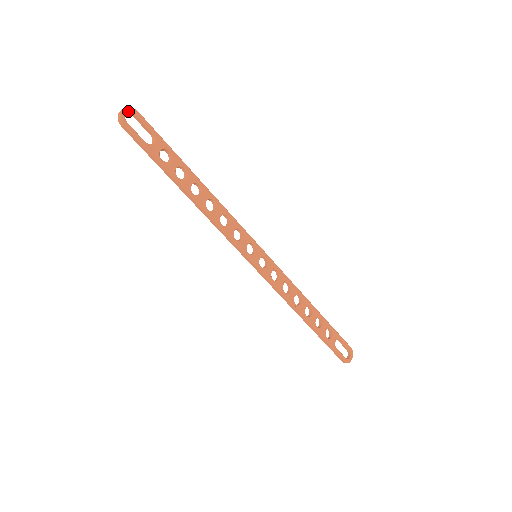
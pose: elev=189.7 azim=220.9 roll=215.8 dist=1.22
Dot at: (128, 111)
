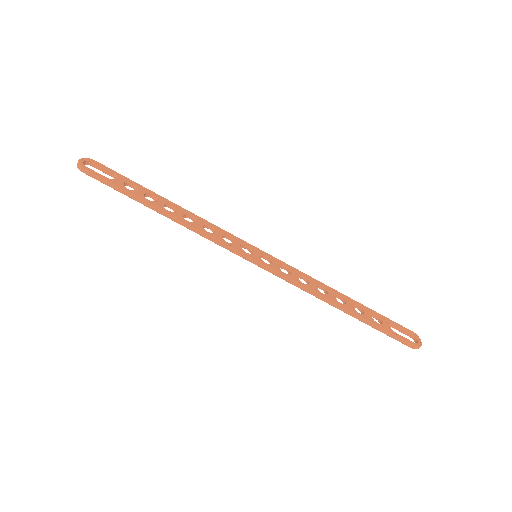
Dot at: (85, 160)
